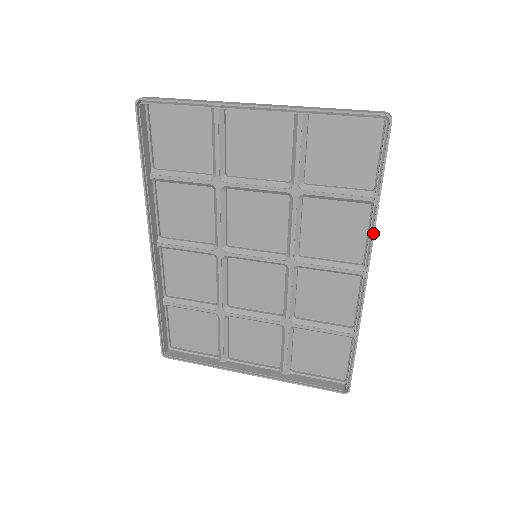
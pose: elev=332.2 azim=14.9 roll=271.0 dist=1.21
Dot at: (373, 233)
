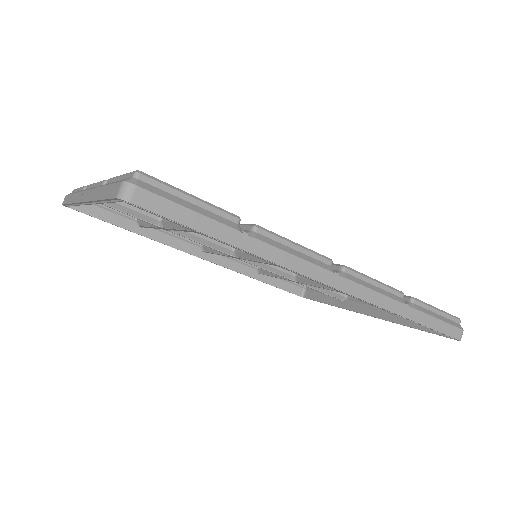
Dot at: (279, 265)
